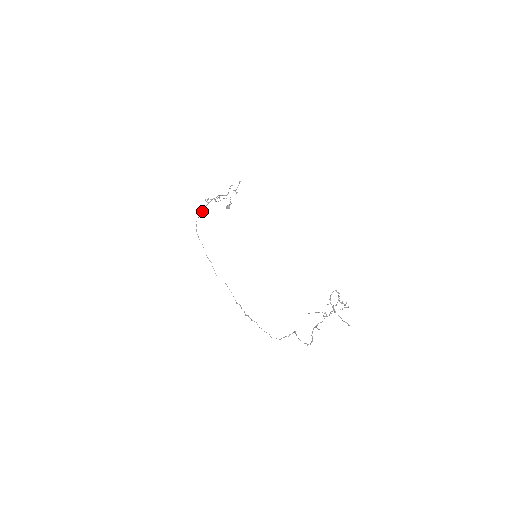
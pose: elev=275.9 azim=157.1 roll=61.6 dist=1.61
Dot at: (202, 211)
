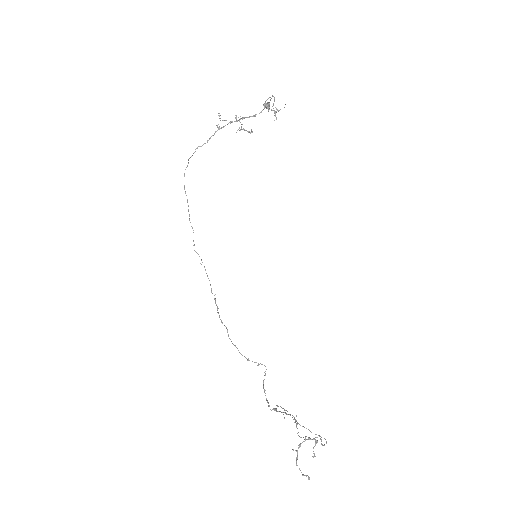
Dot at: (203, 144)
